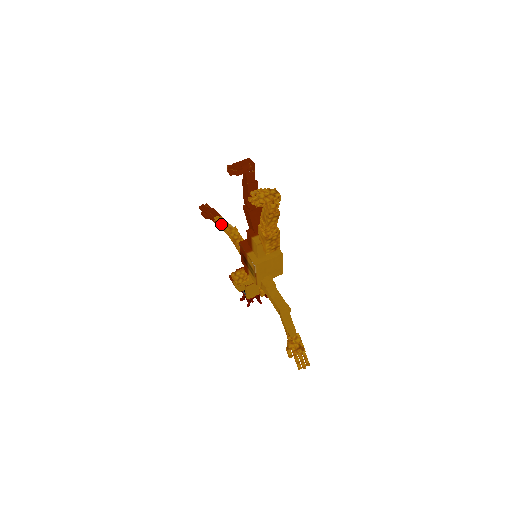
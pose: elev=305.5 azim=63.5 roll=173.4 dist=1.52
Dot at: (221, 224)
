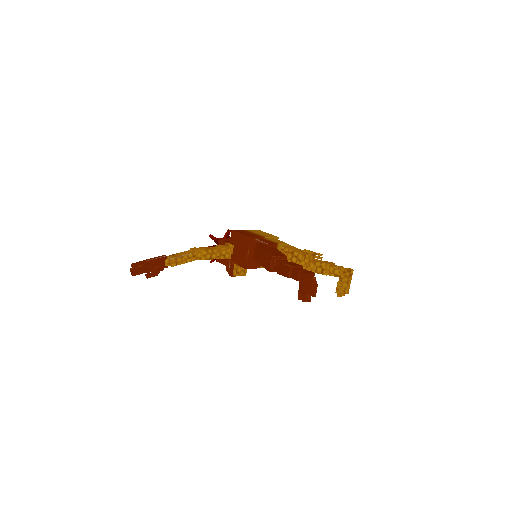
Dot at: occluded
